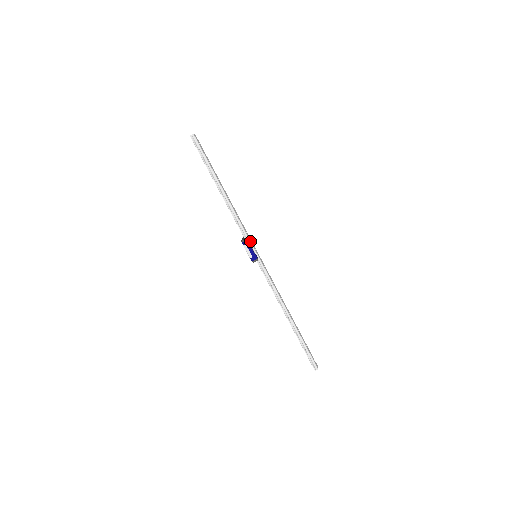
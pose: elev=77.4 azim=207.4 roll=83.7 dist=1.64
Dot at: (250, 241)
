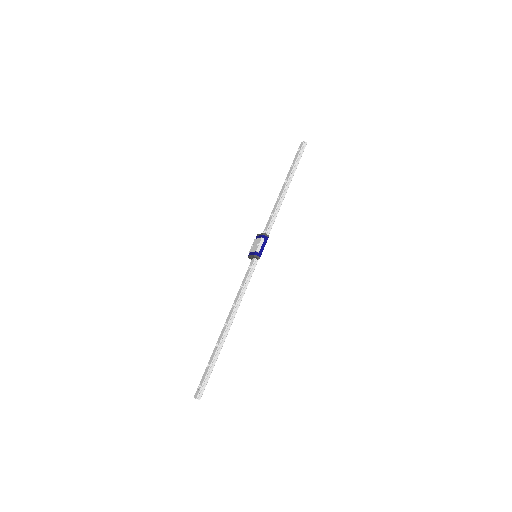
Dot at: (266, 241)
